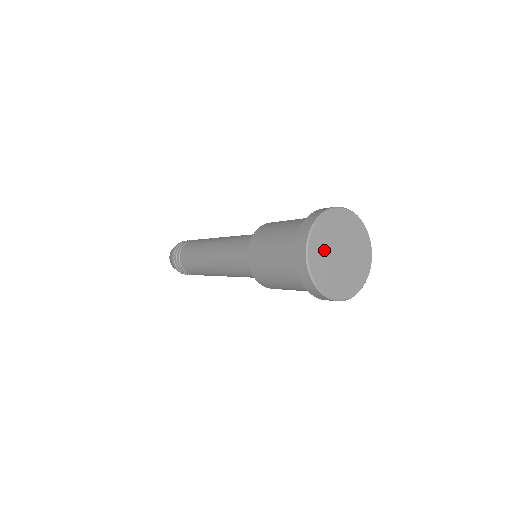
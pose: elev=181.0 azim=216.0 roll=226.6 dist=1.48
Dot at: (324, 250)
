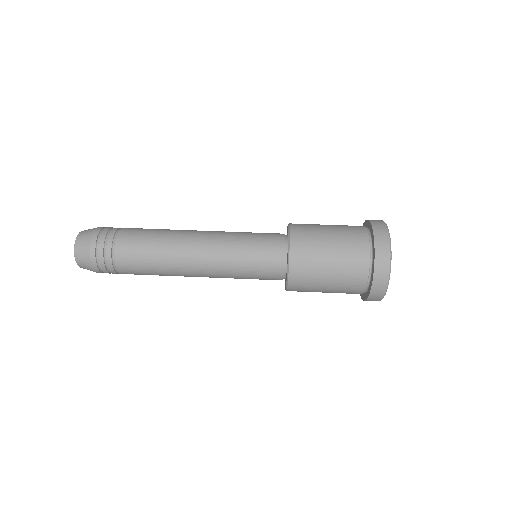
Dot at: occluded
